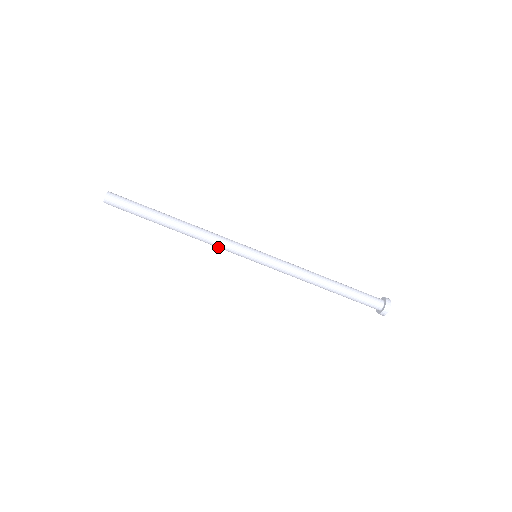
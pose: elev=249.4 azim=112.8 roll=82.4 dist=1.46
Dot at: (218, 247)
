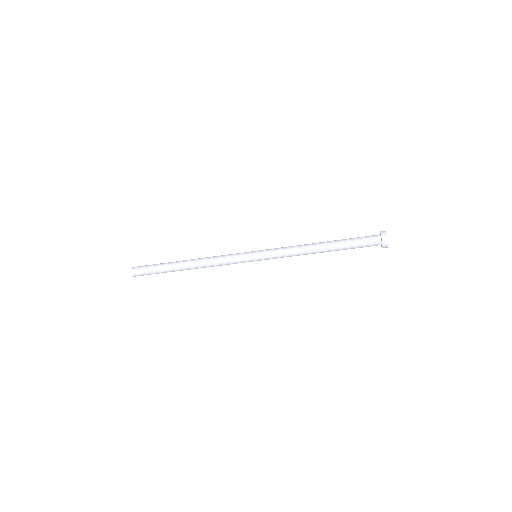
Dot at: occluded
